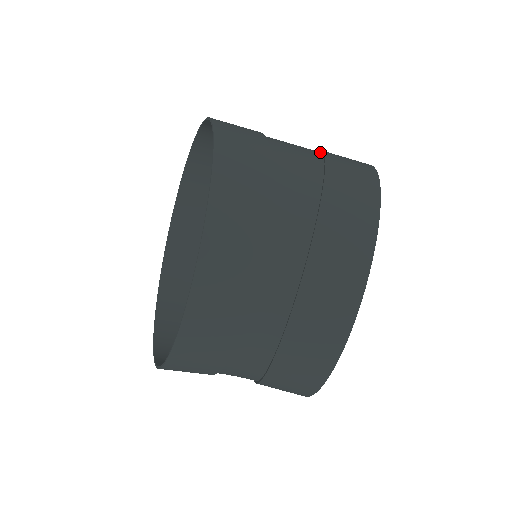
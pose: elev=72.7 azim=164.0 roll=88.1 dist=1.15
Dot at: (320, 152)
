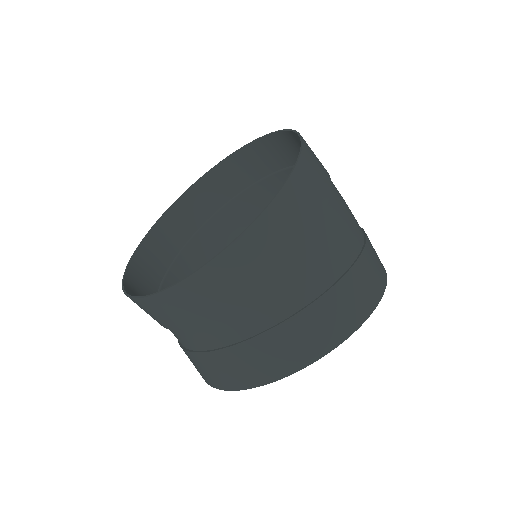
Dot at: (358, 253)
